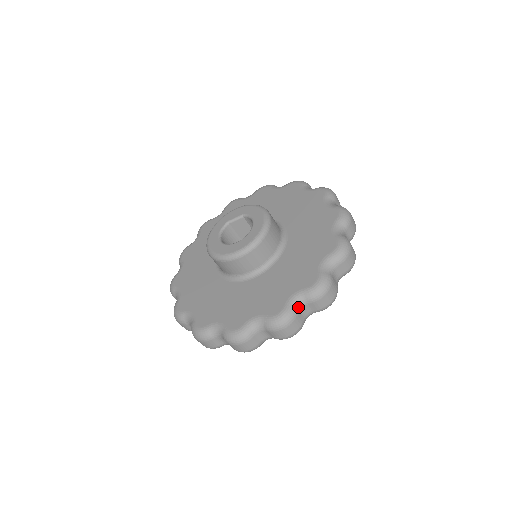
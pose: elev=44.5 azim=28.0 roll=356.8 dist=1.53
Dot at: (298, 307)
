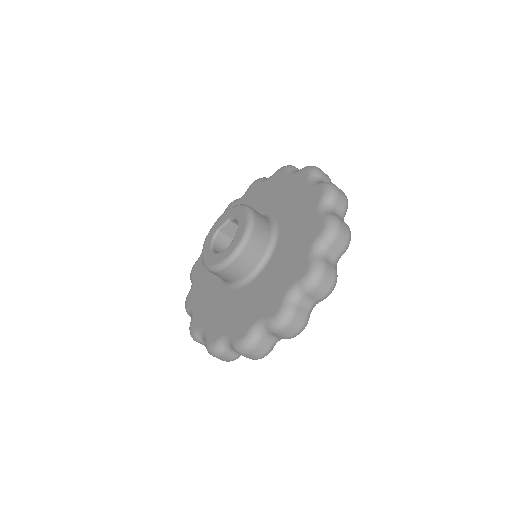
Dot at: (296, 301)
